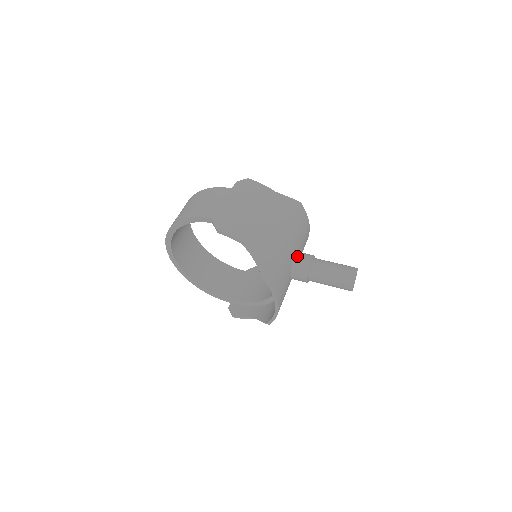
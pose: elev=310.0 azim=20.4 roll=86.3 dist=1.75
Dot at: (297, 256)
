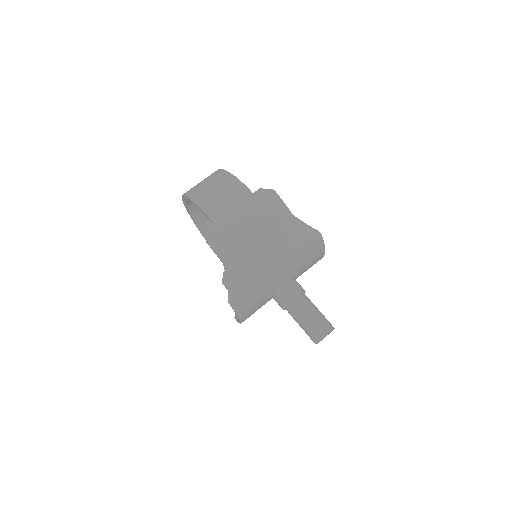
Dot at: (285, 285)
